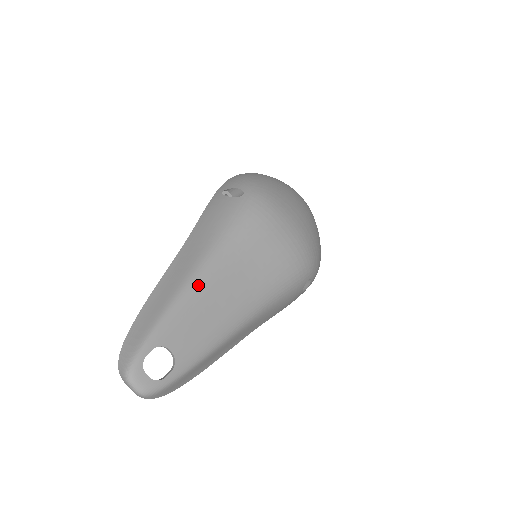
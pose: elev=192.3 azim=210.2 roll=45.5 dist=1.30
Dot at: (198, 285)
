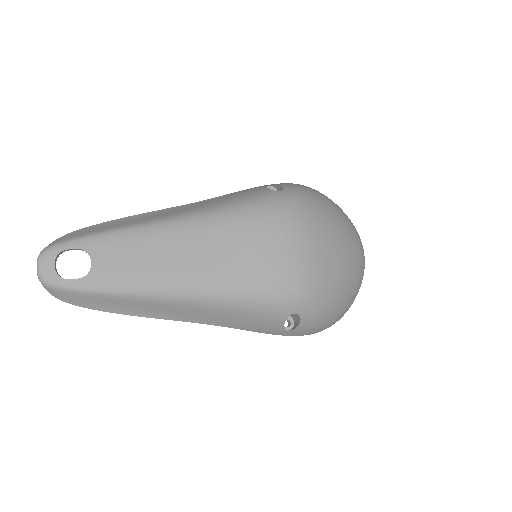
Dot at: (163, 229)
